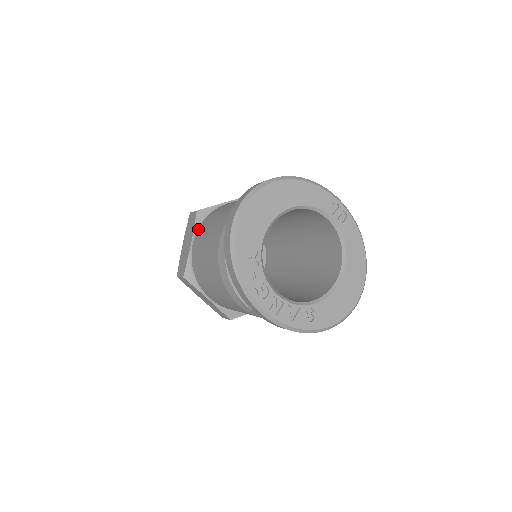
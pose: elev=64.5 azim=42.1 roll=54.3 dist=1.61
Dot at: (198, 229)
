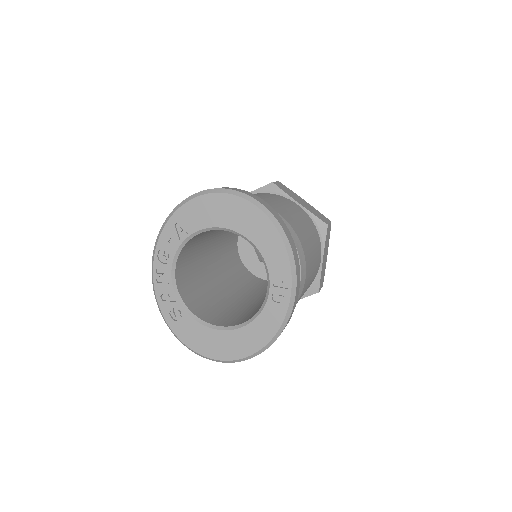
Dot at: (256, 193)
